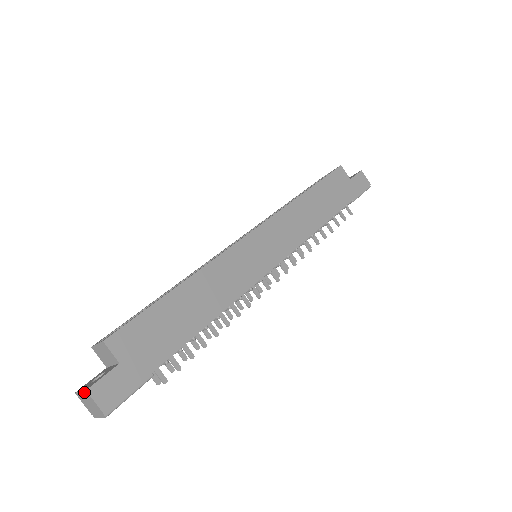
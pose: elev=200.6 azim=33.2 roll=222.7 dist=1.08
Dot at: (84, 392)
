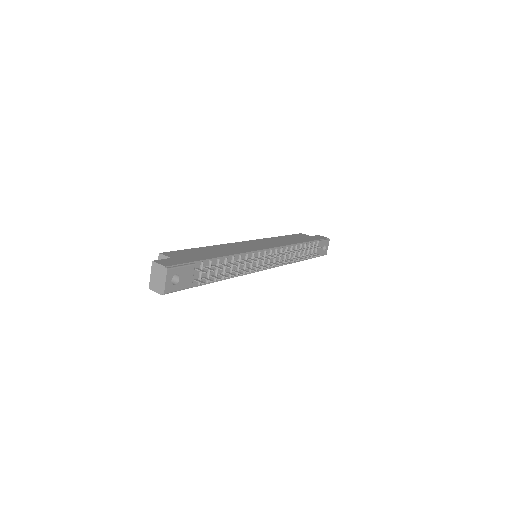
Dot at: (152, 267)
